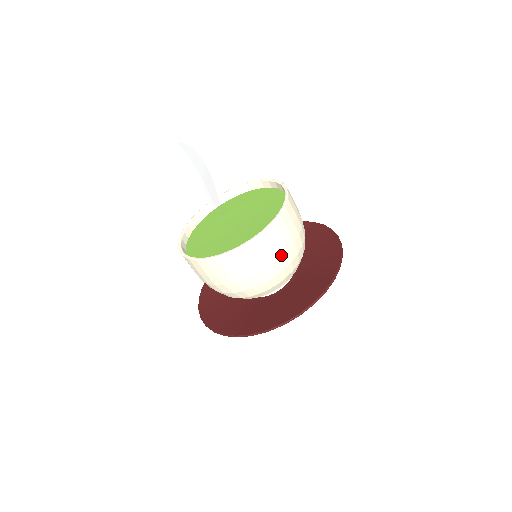
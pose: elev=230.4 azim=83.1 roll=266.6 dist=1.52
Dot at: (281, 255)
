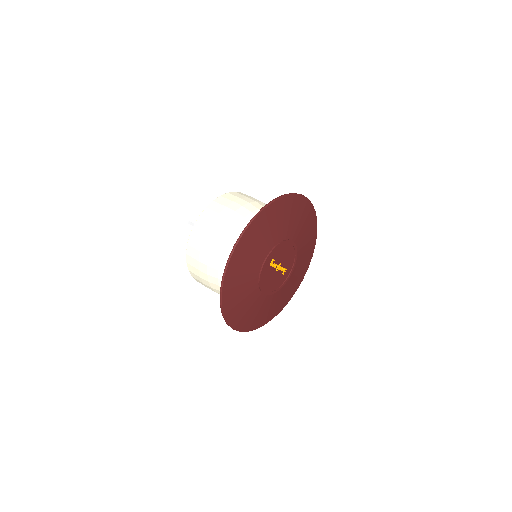
Dot at: (236, 209)
